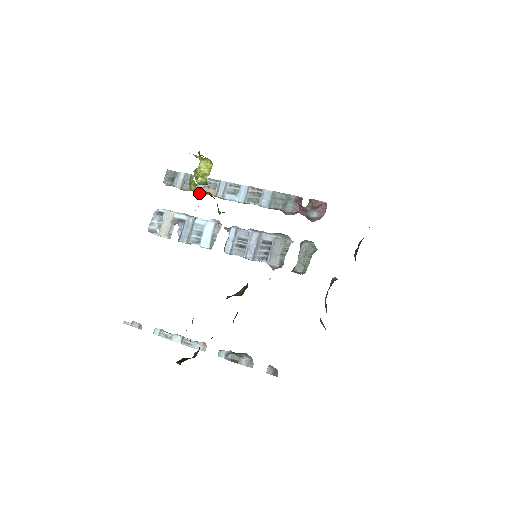
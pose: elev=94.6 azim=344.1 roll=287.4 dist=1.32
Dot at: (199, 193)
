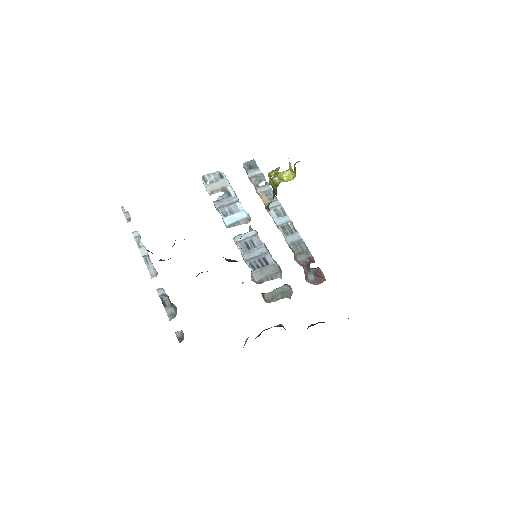
Dot at: (270, 182)
